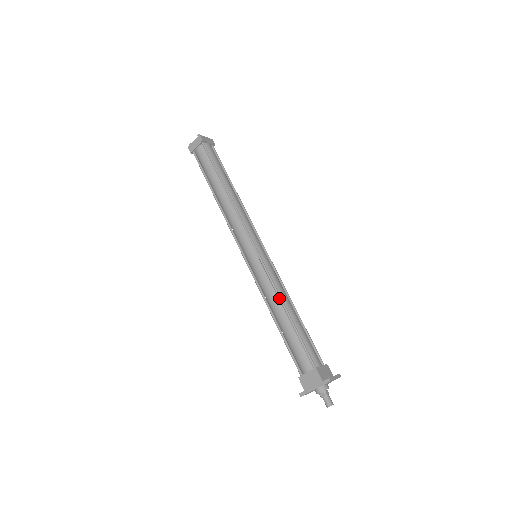
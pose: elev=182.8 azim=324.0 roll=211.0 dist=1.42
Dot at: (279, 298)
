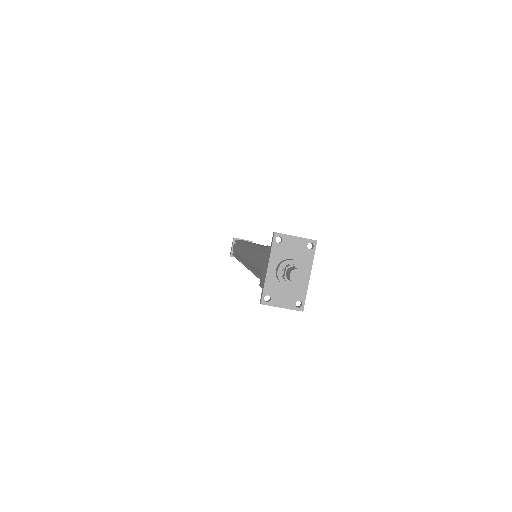
Dot at: (253, 247)
